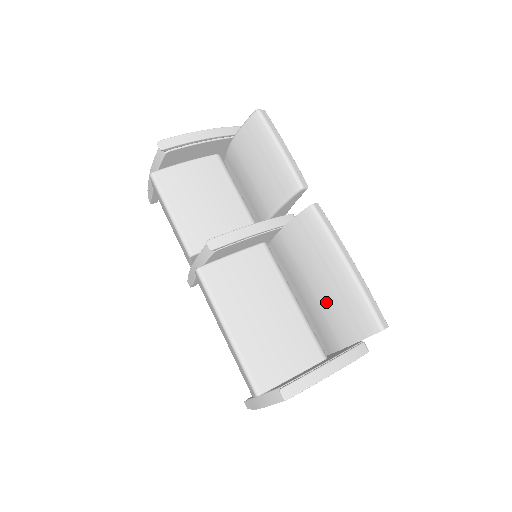
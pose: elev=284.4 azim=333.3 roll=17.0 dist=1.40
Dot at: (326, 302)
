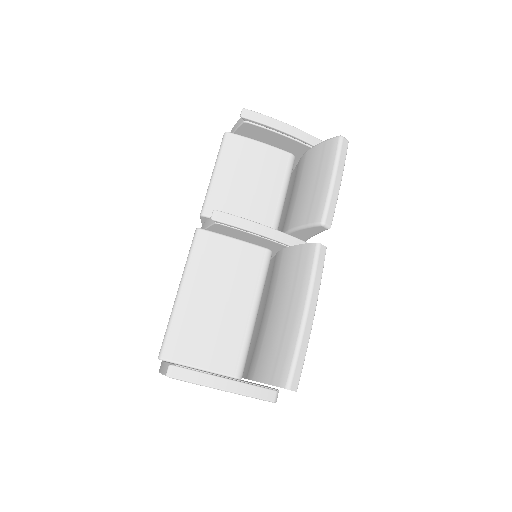
Dot at: (270, 332)
